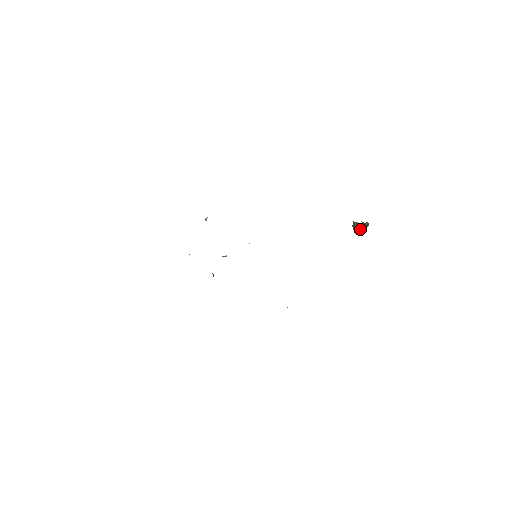
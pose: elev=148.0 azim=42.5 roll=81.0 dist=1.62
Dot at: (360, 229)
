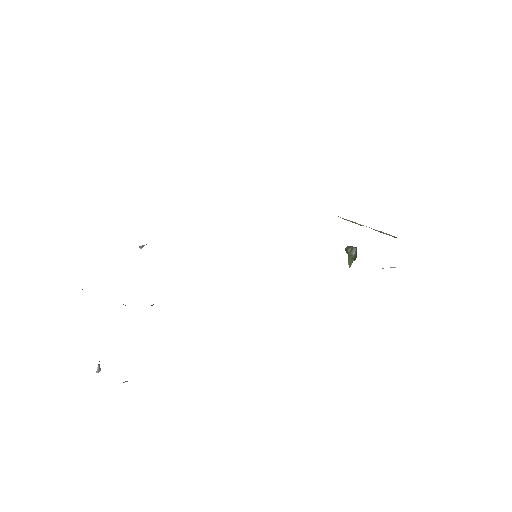
Dot at: (356, 250)
